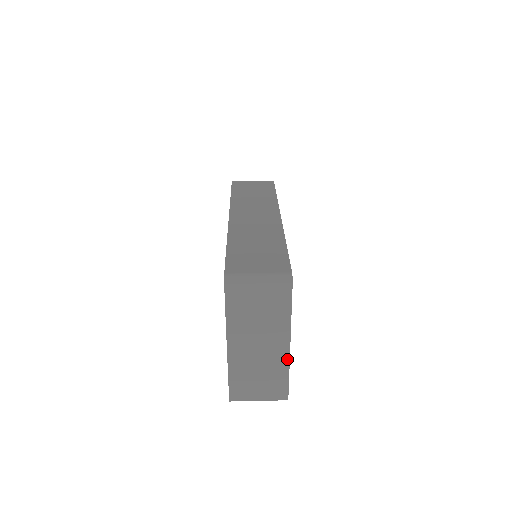
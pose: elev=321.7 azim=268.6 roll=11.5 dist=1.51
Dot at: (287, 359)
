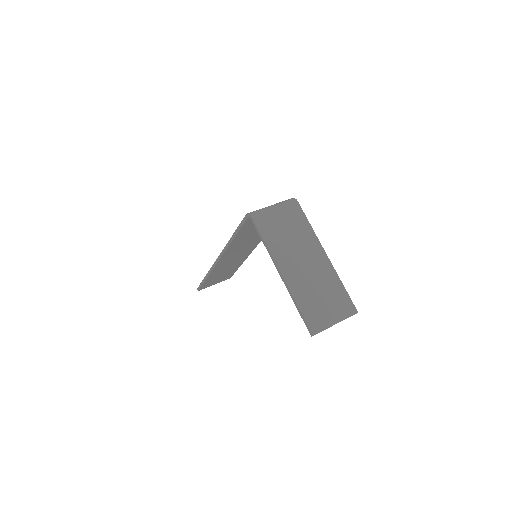
Dot at: (332, 269)
